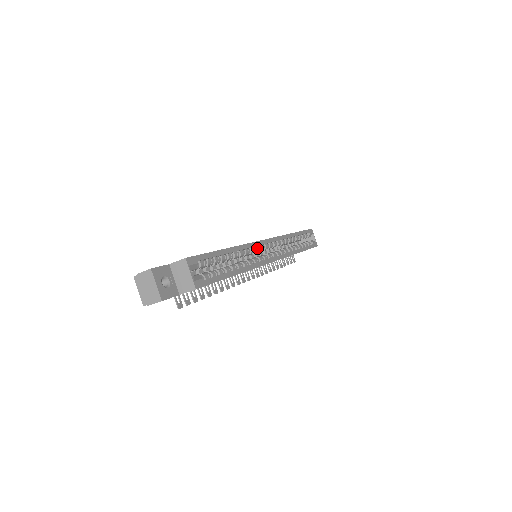
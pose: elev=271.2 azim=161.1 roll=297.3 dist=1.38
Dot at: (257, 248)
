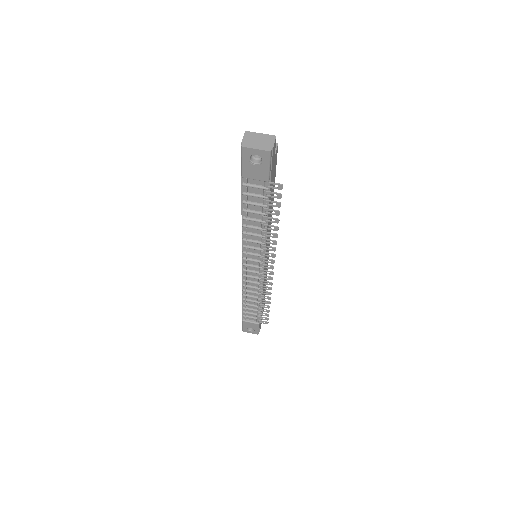
Dot at: occluded
